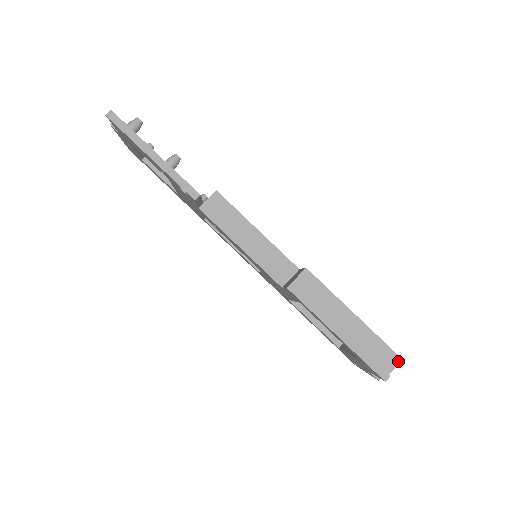
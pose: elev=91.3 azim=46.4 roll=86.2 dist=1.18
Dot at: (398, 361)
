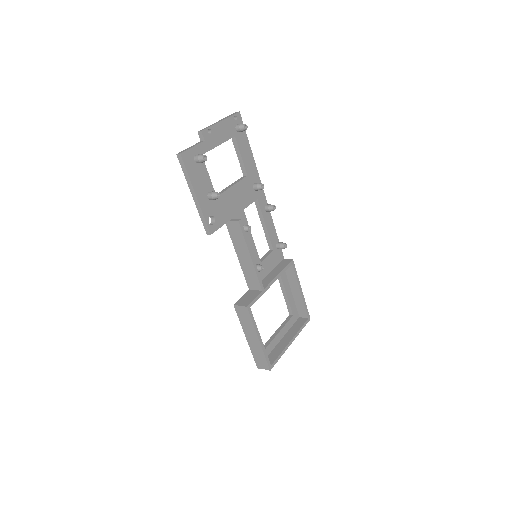
Dot at: (268, 369)
